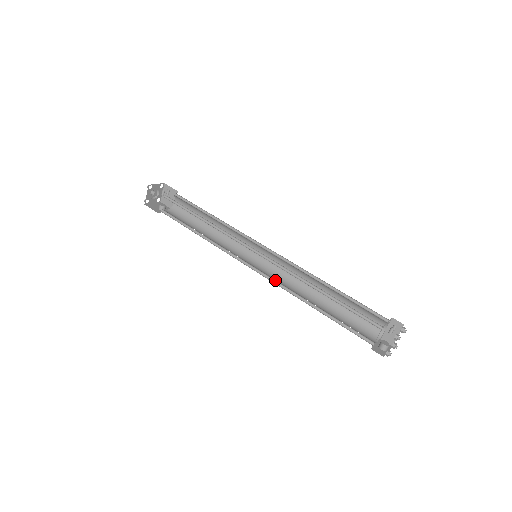
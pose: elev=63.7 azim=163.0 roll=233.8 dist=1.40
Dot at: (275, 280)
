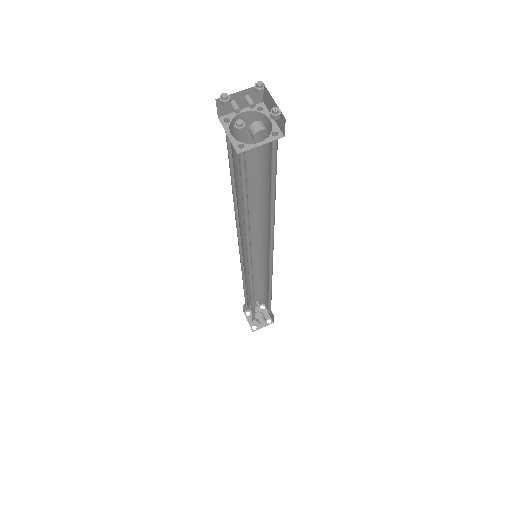
Dot at: (249, 249)
